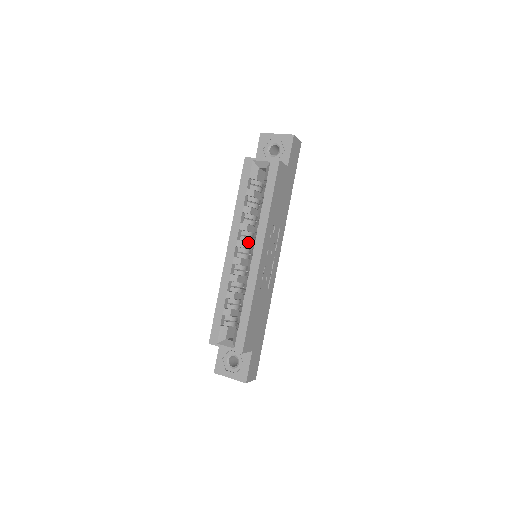
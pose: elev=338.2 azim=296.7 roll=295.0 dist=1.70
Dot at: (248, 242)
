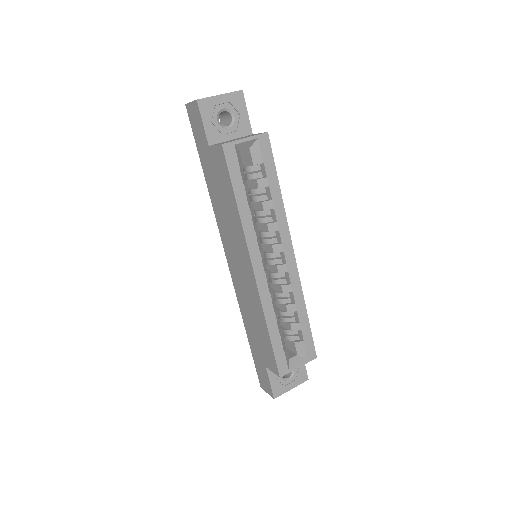
Dot at: occluded
